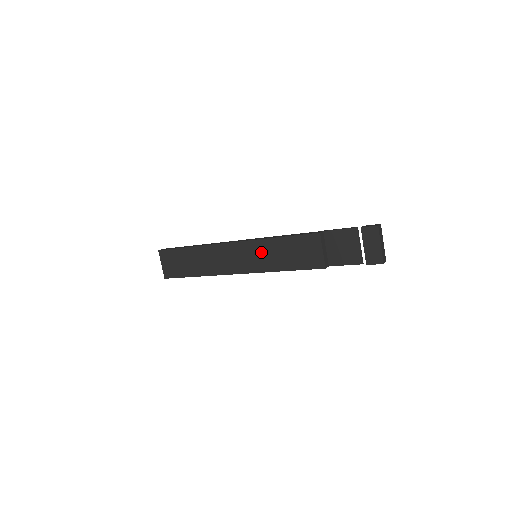
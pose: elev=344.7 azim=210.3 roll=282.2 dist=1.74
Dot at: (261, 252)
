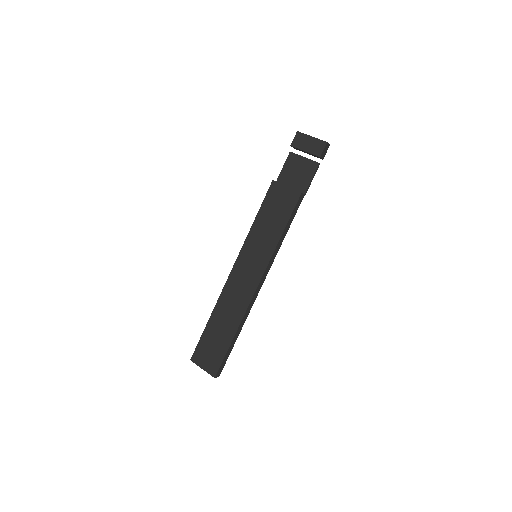
Dot at: (255, 246)
